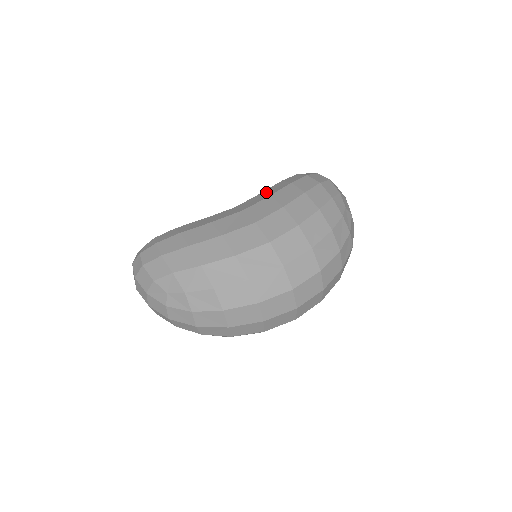
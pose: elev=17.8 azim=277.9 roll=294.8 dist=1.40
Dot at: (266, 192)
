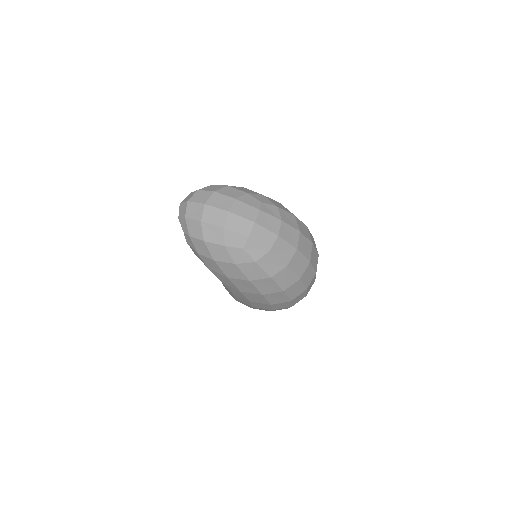
Dot at: occluded
